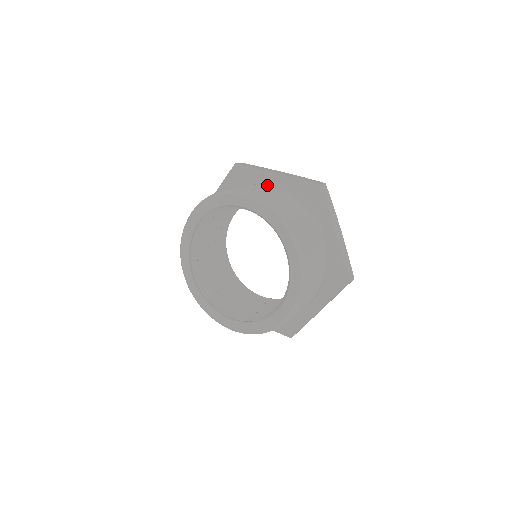
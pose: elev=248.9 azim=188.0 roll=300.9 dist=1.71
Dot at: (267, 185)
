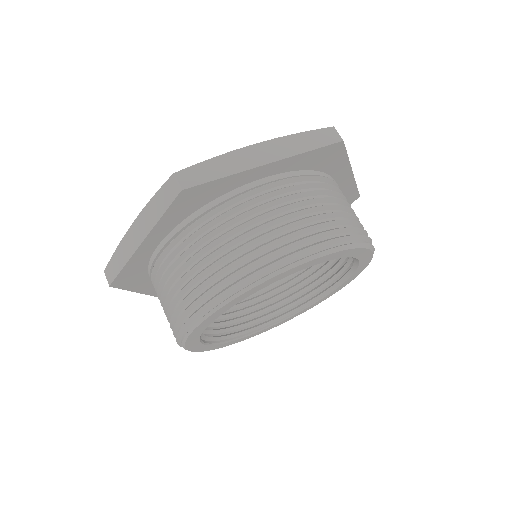
Dot at: (259, 187)
